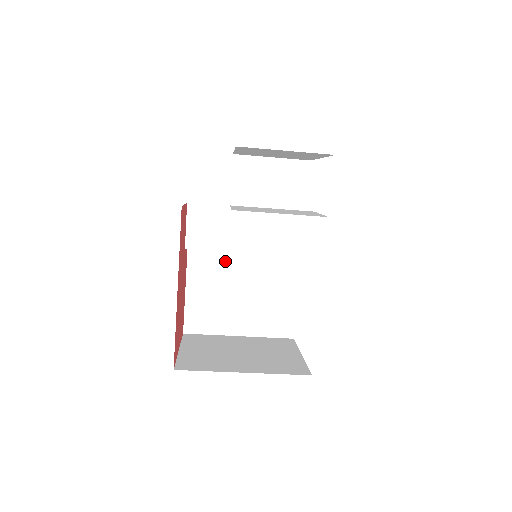
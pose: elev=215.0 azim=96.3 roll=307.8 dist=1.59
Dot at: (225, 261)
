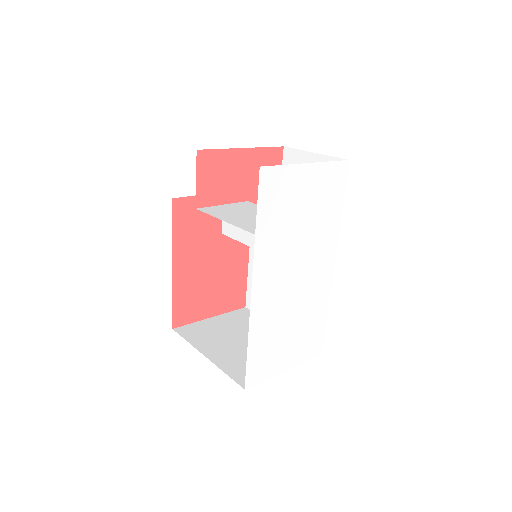
Dot at: occluded
